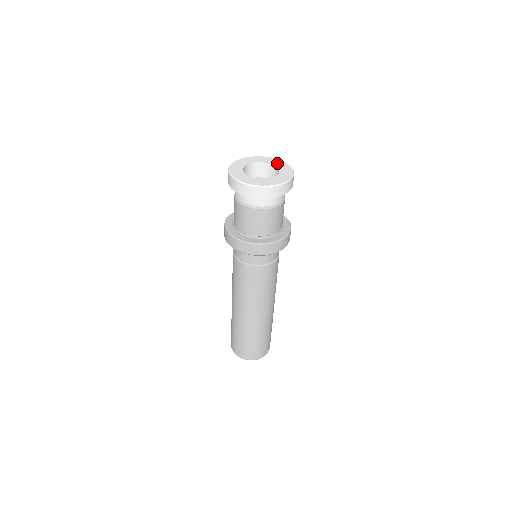
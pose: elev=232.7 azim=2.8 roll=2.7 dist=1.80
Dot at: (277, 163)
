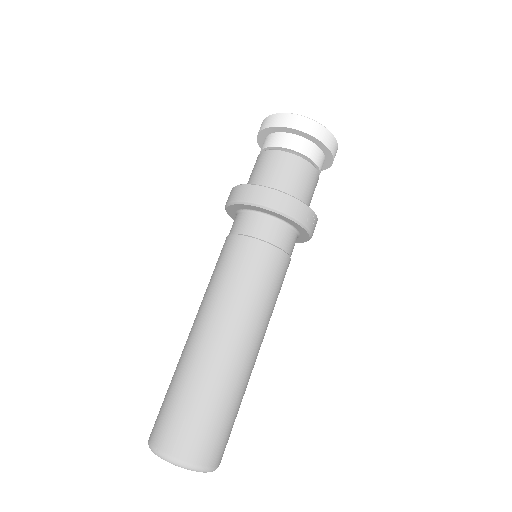
Dot at: occluded
